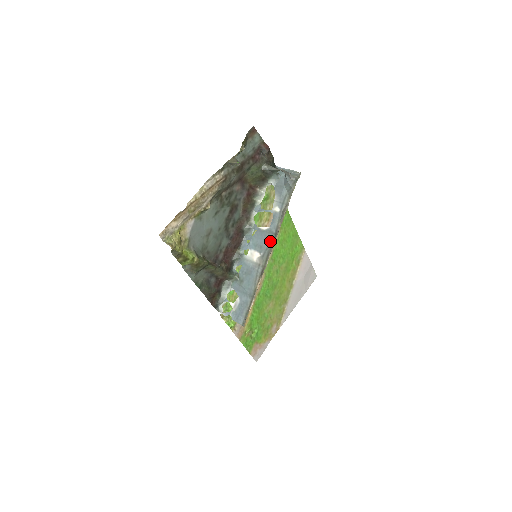
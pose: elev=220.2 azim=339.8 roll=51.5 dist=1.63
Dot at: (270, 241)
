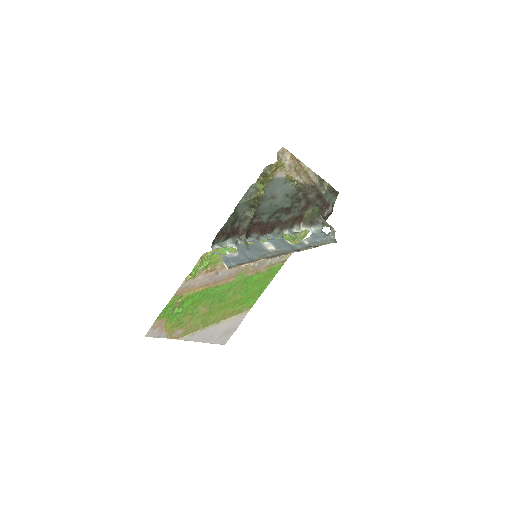
Dot at: (290, 249)
